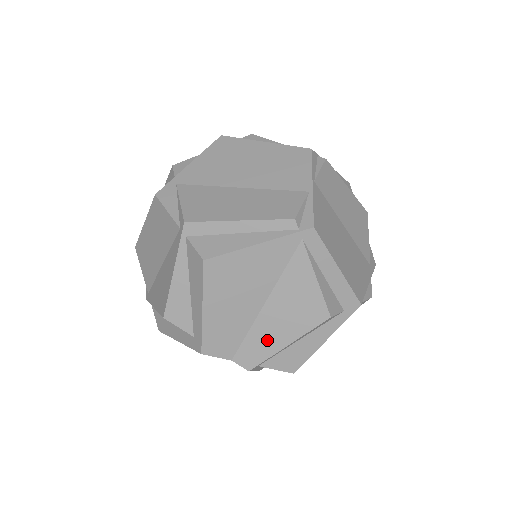
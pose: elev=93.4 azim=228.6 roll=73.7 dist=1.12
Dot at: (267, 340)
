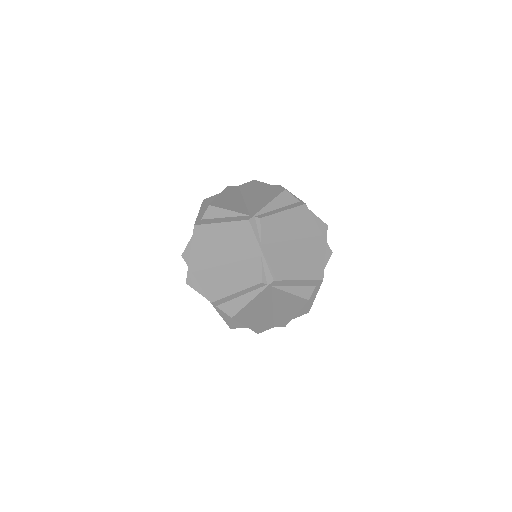
Dot at: (285, 317)
